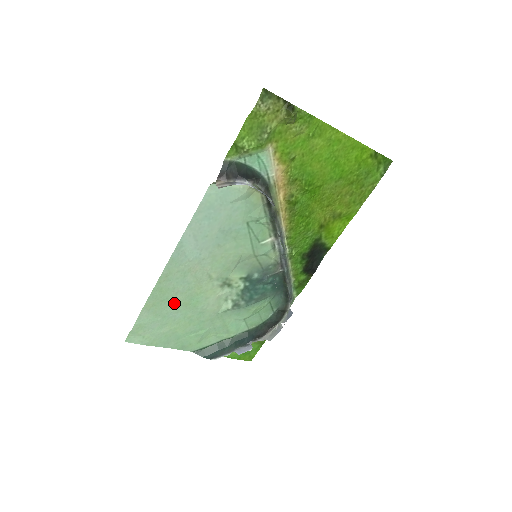
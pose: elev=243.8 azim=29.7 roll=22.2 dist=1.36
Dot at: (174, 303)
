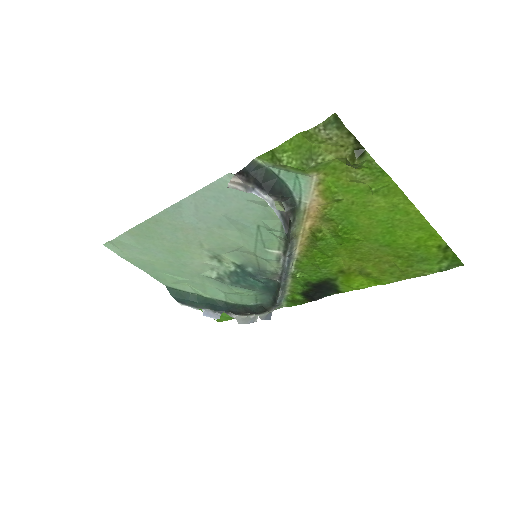
Dot at: (158, 244)
